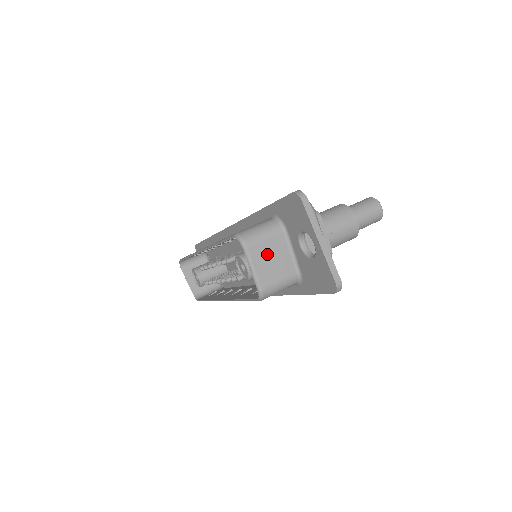
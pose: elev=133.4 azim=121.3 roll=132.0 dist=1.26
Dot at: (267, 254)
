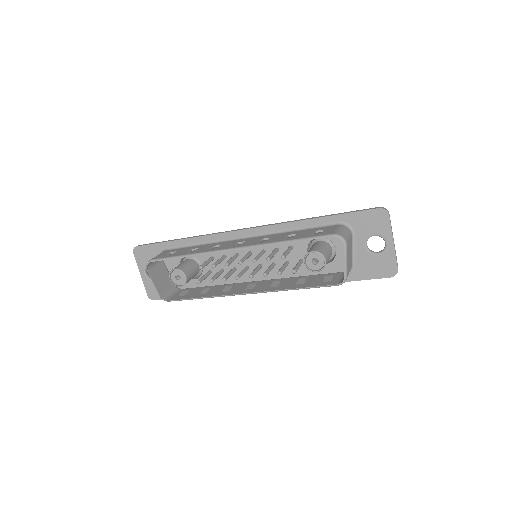
Dot at: (349, 250)
